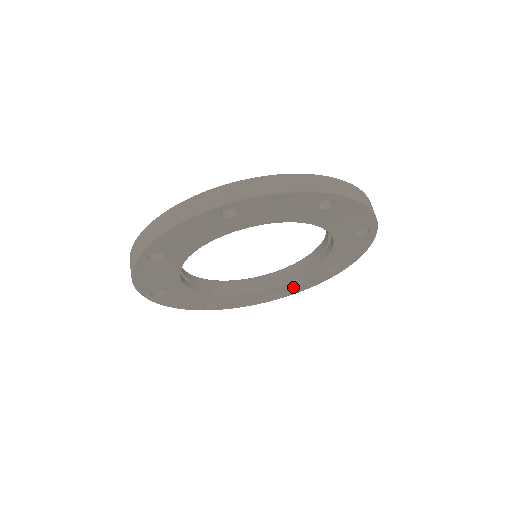
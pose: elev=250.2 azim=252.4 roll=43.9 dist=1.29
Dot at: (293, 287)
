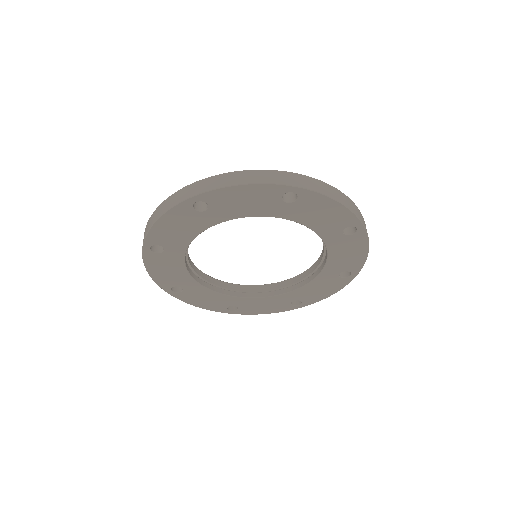
Dot at: (252, 306)
